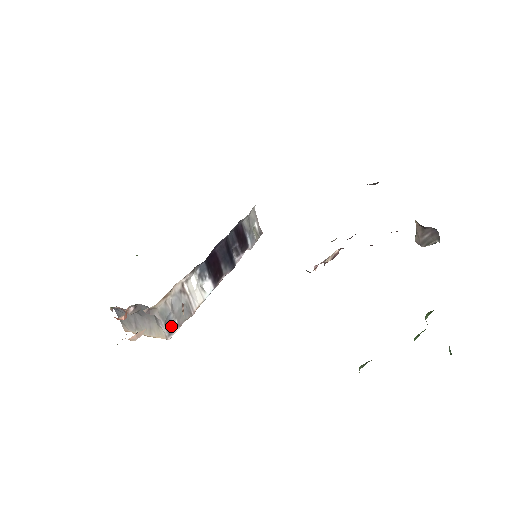
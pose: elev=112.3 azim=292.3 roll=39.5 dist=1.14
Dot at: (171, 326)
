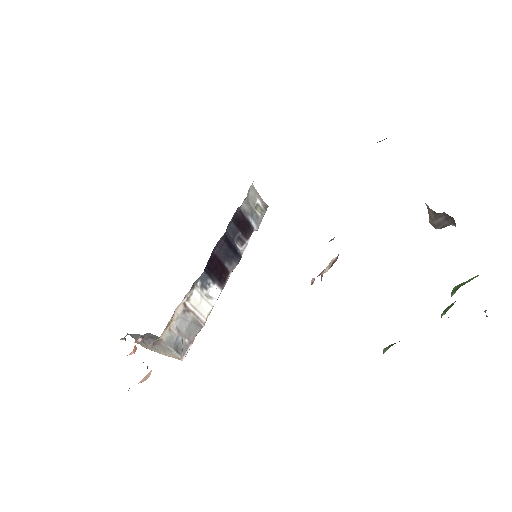
Dot at: occluded
